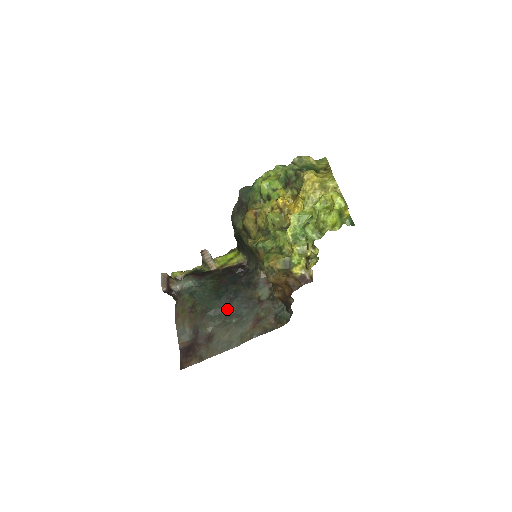
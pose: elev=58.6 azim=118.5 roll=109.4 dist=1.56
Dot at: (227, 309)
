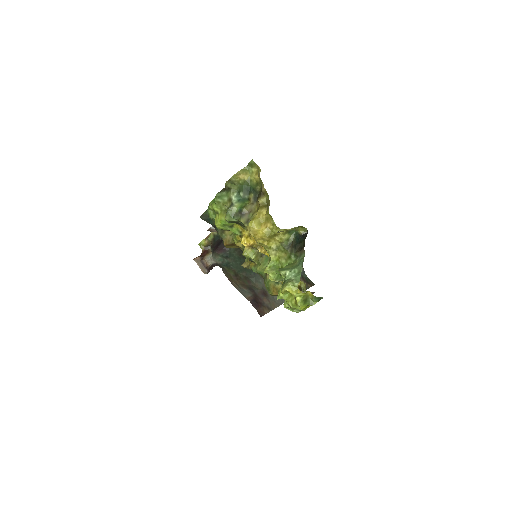
Dot at: occluded
